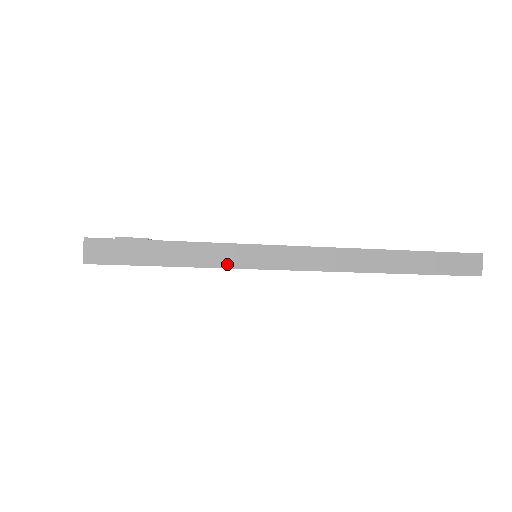
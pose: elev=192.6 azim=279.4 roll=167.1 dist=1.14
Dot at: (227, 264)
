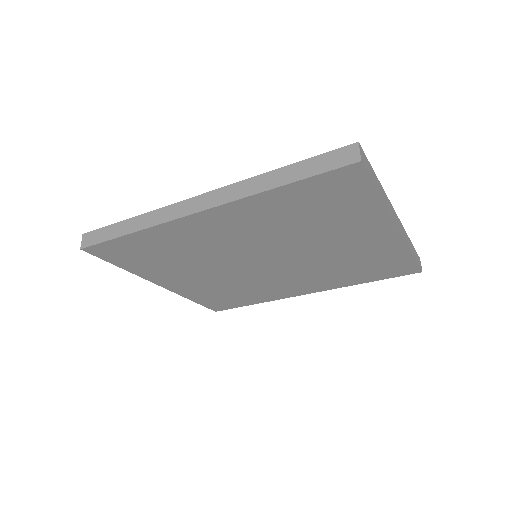
Dot at: (153, 223)
